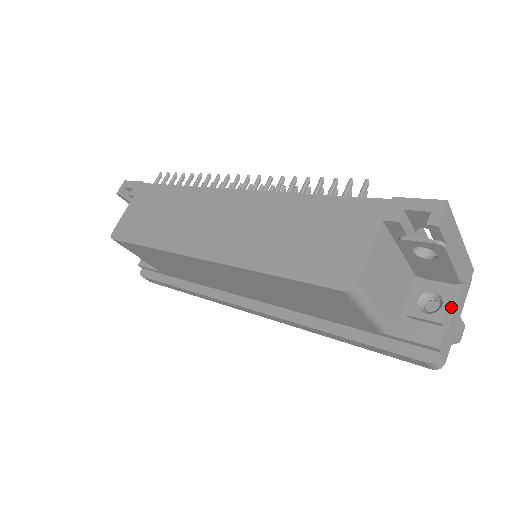
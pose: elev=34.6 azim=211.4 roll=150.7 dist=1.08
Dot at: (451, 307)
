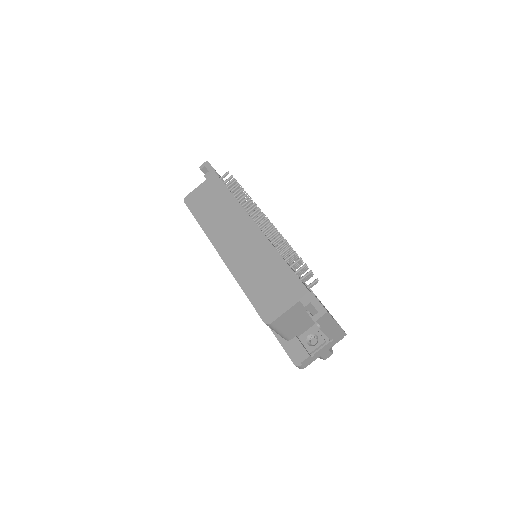
Dot at: (320, 347)
